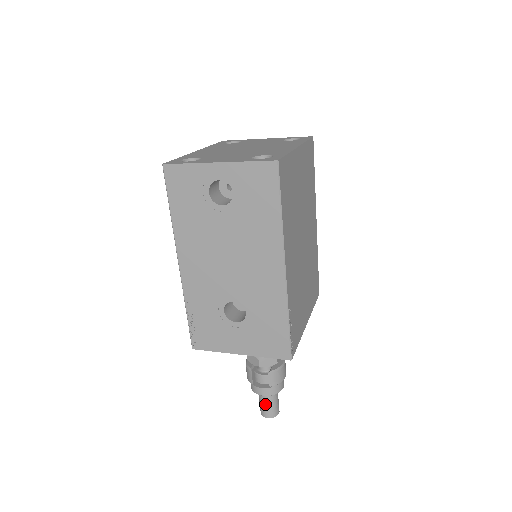
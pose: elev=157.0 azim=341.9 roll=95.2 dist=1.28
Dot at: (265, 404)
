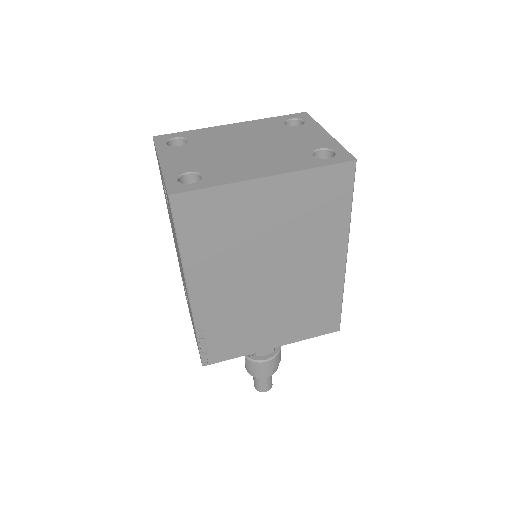
Dot at: occluded
